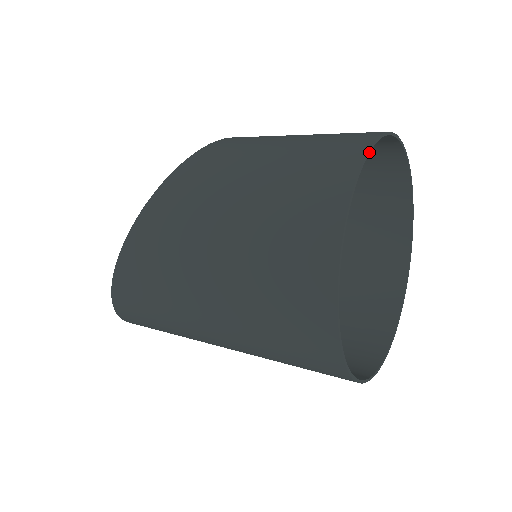
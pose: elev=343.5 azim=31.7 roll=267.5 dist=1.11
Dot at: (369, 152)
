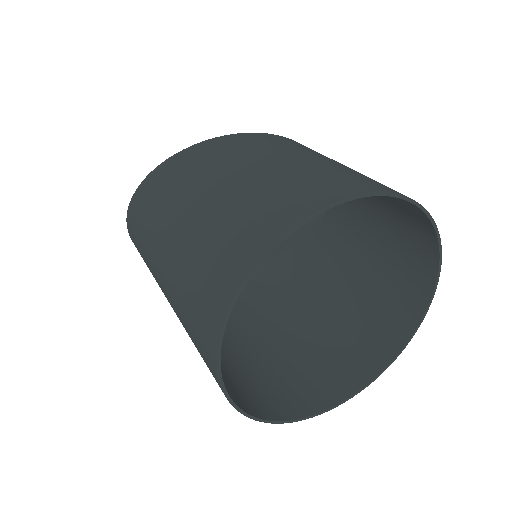
Dot at: (368, 196)
